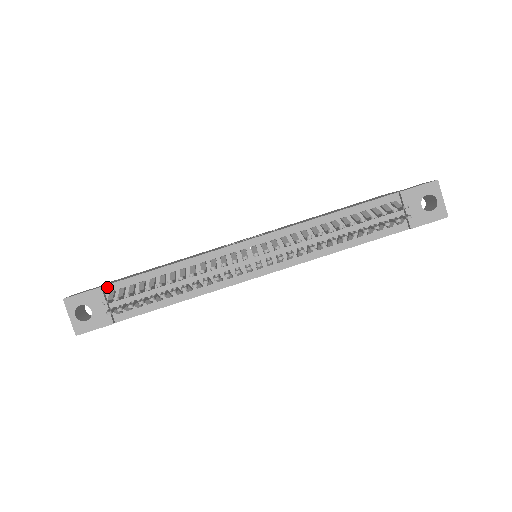
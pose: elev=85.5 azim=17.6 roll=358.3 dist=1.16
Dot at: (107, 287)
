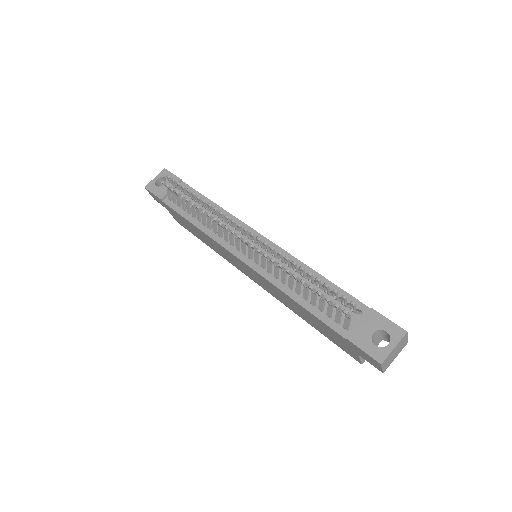
Dot at: (183, 184)
